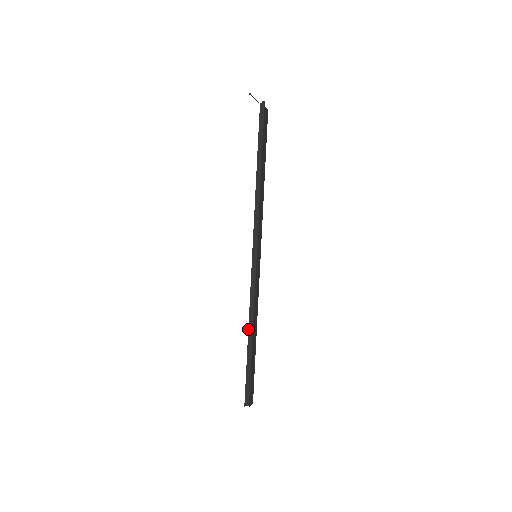
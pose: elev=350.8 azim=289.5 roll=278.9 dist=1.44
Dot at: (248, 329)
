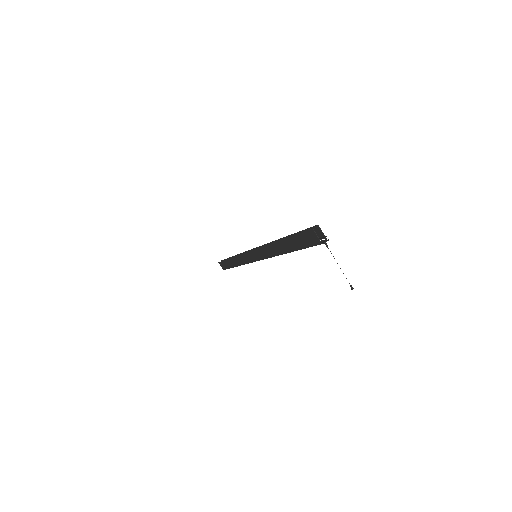
Dot at: occluded
